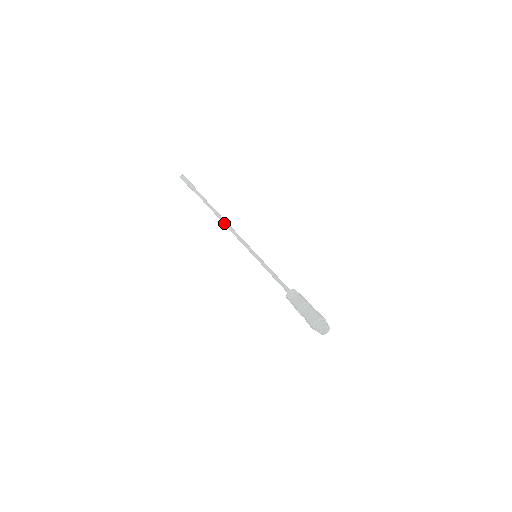
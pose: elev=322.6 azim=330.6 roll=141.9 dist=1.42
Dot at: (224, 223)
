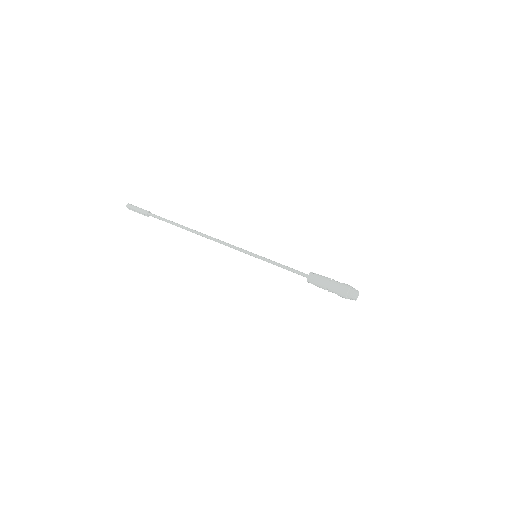
Dot at: (205, 235)
